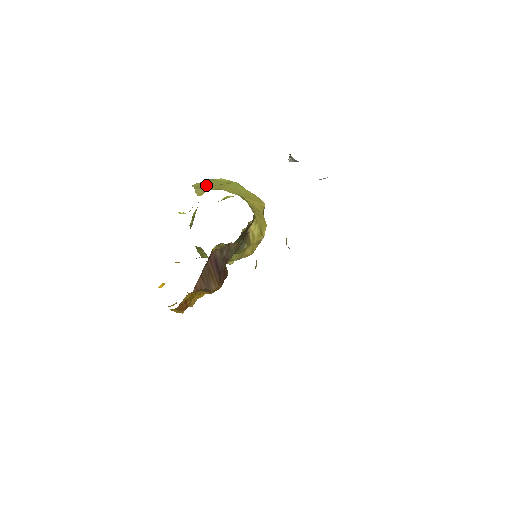
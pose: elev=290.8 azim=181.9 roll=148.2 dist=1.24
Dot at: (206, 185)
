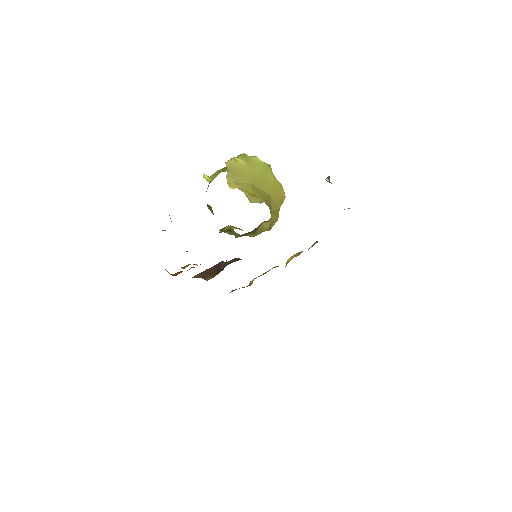
Dot at: (239, 170)
